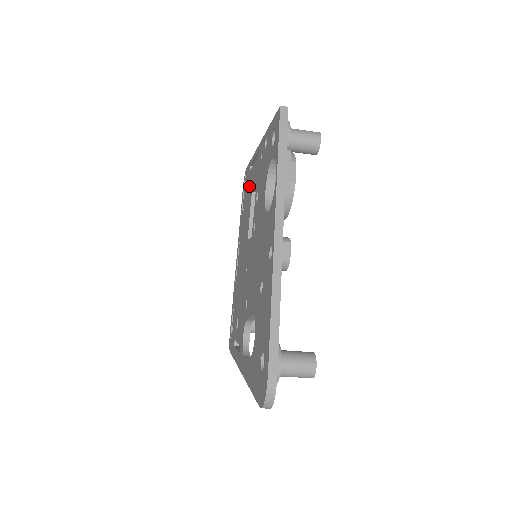
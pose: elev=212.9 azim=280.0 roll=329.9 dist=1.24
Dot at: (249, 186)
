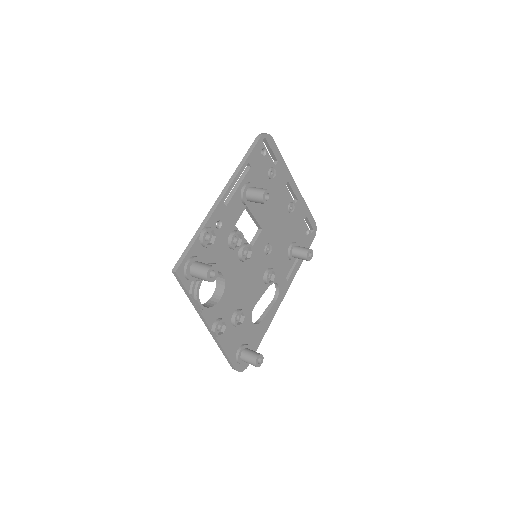
Dot at: occluded
